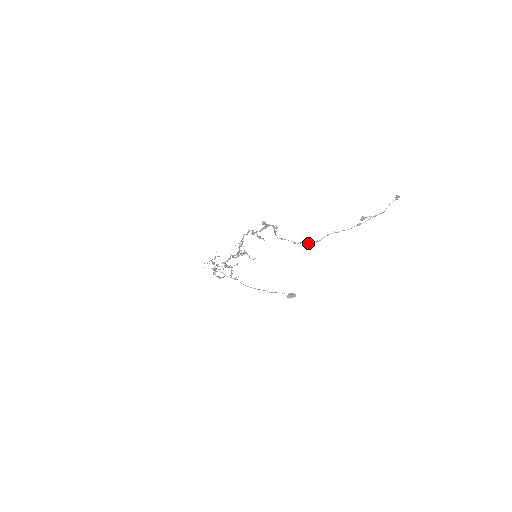
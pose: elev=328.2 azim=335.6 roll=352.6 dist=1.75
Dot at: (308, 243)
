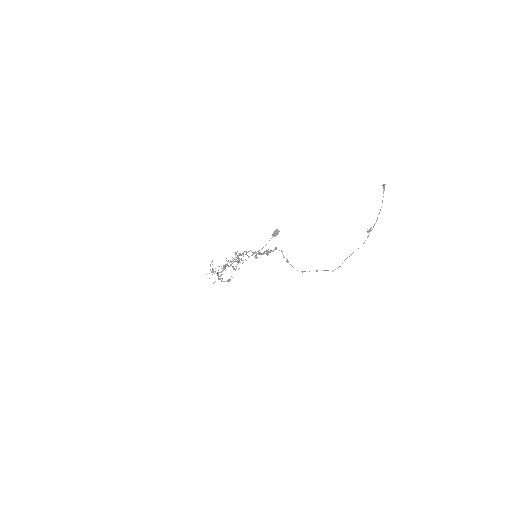
Dot at: occluded
